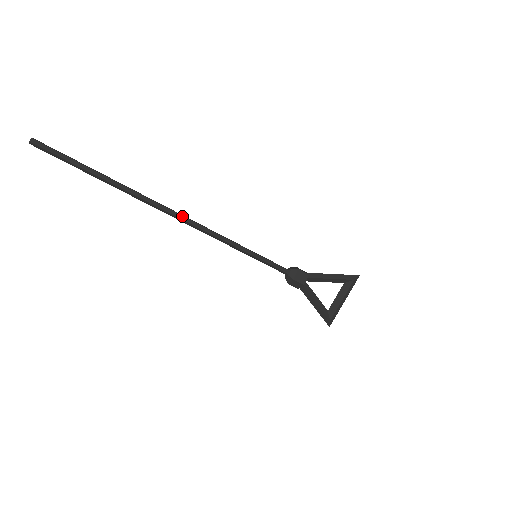
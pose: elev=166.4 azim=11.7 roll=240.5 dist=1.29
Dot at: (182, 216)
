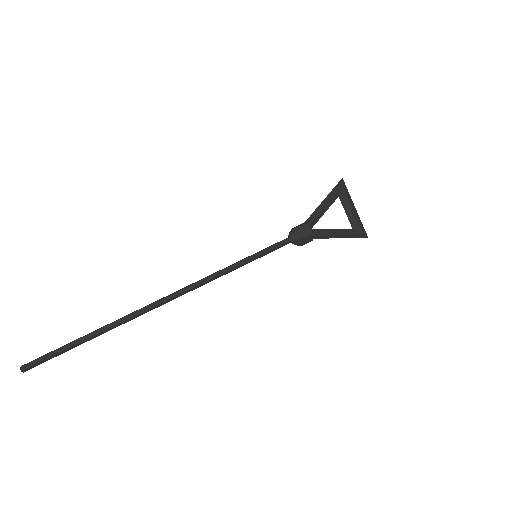
Dot at: (174, 293)
